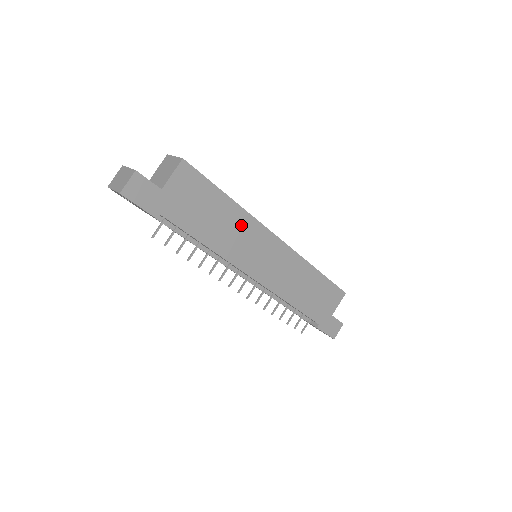
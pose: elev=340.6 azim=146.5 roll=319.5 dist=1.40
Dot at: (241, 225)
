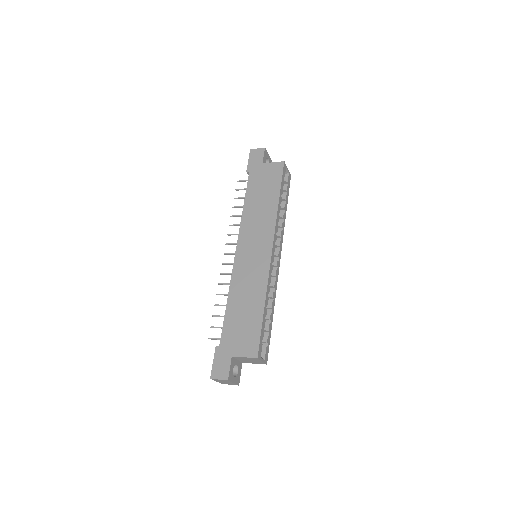
Dot at: (267, 217)
